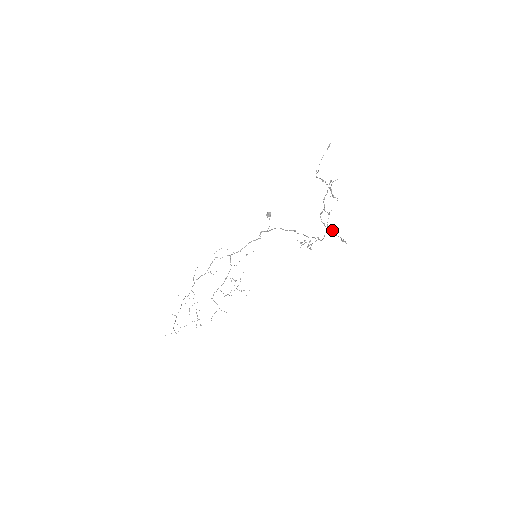
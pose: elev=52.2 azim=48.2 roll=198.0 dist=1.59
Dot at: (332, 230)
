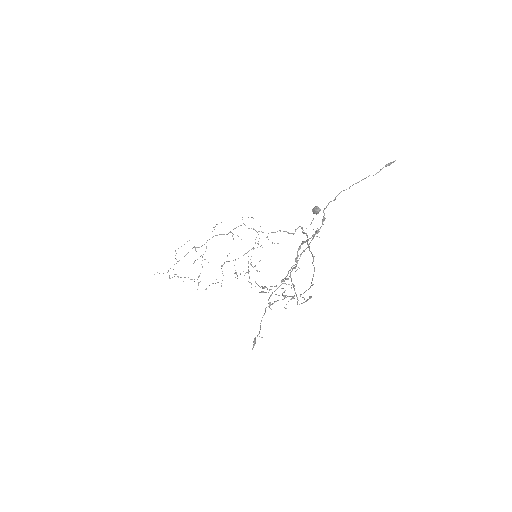
Dot at: (265, 309)
